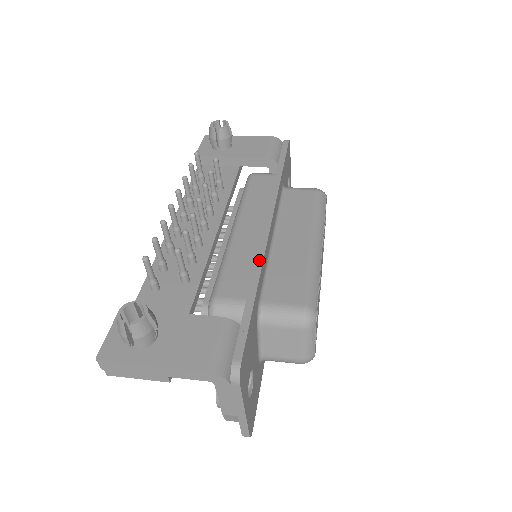
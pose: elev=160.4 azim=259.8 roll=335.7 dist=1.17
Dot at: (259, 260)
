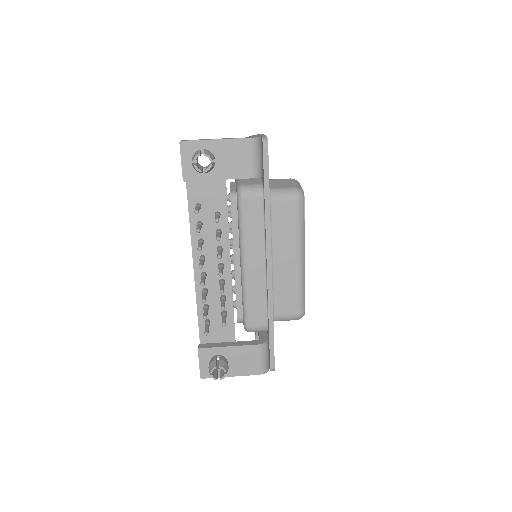
Dot at: (270, 301)
